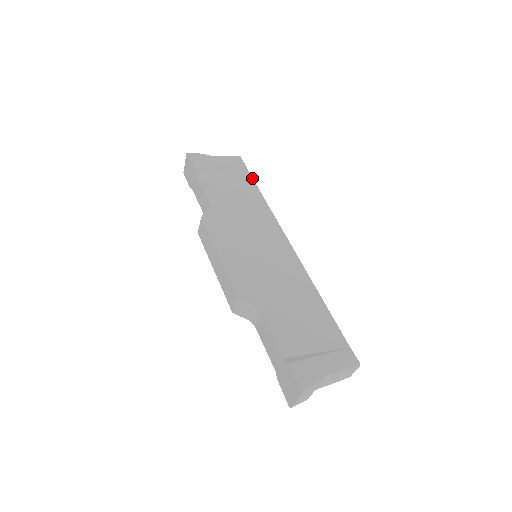
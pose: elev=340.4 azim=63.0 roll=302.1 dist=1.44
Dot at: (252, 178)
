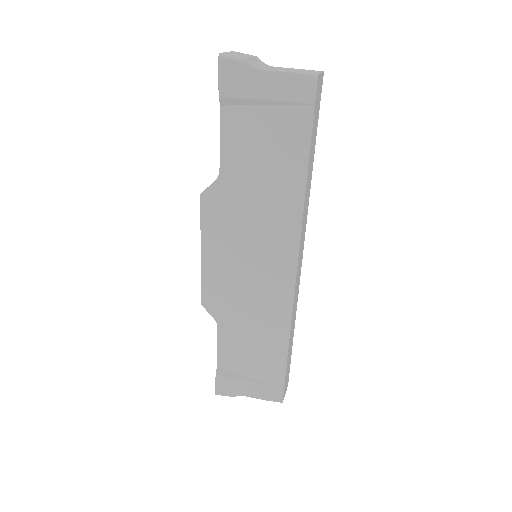
Dot at: (310, 139)
